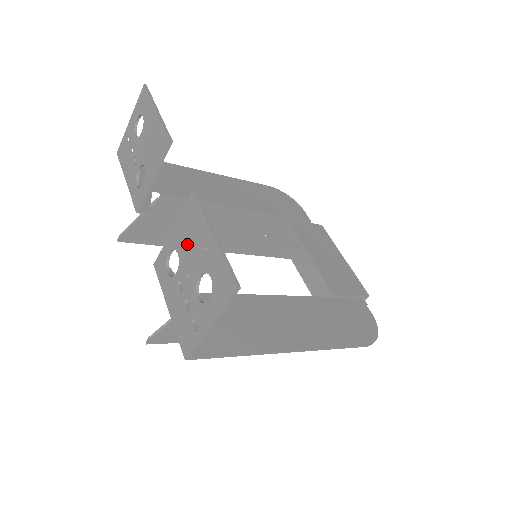
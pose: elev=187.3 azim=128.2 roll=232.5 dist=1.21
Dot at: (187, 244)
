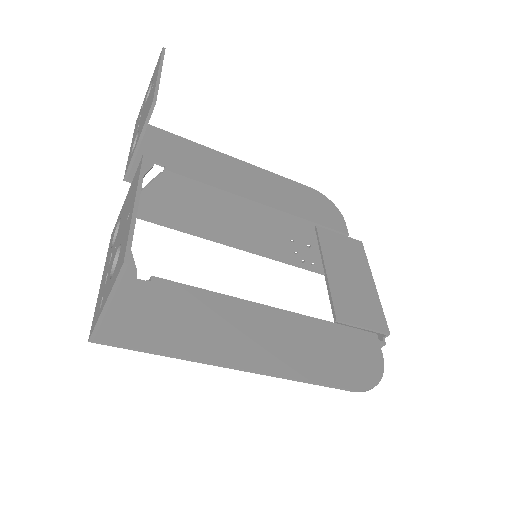
Dot at: (125, 212)
